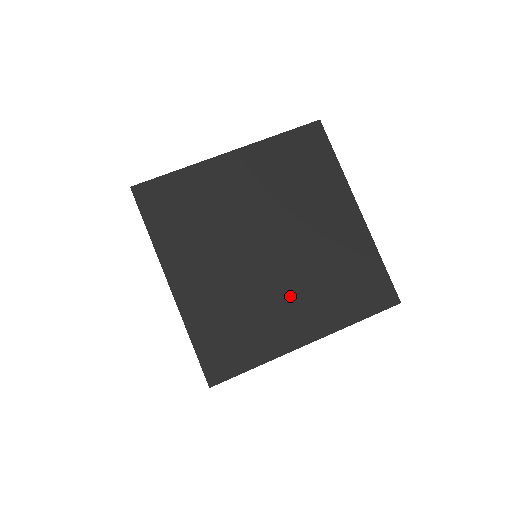
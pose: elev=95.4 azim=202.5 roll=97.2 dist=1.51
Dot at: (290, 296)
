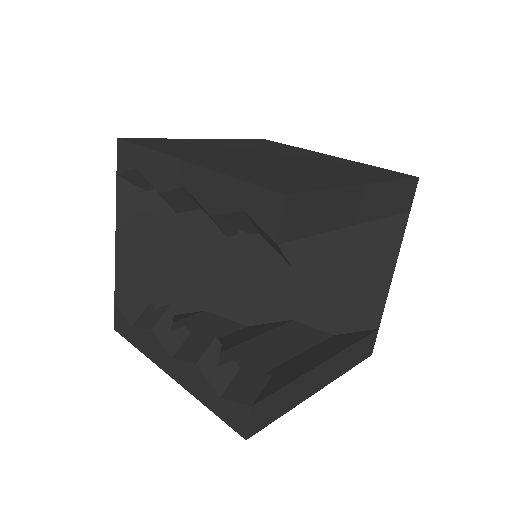
Dot at: (318, 171)
